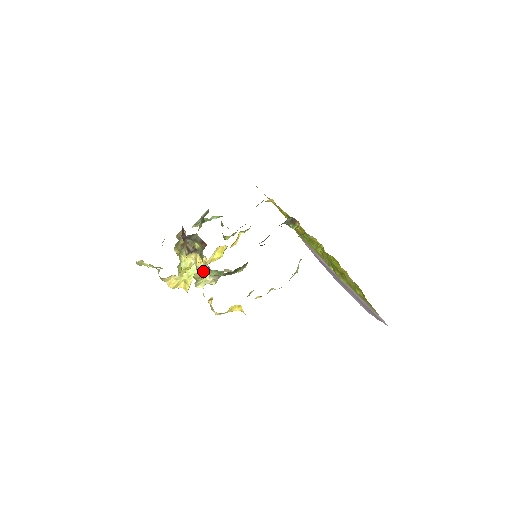
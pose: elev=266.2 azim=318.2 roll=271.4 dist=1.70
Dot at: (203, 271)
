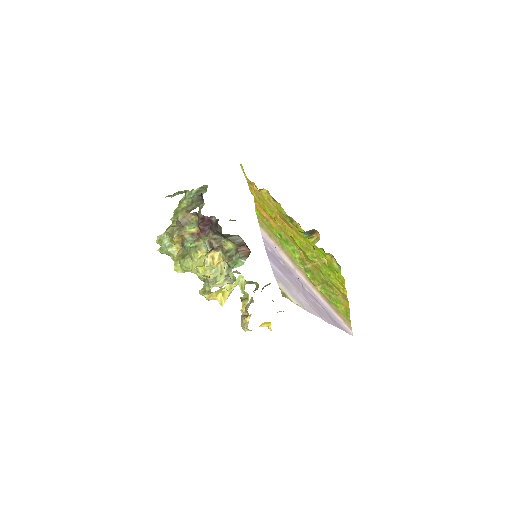
Dot at: occluded
